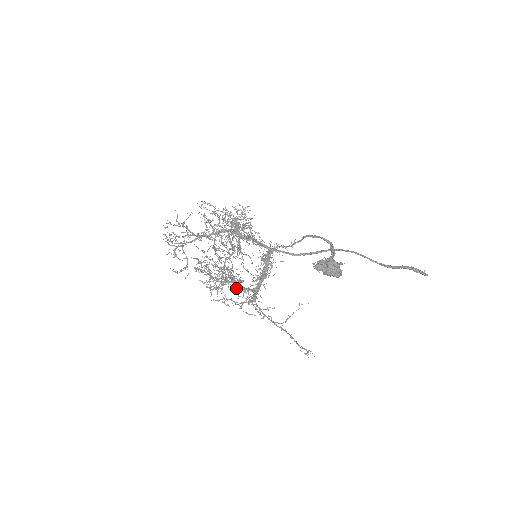
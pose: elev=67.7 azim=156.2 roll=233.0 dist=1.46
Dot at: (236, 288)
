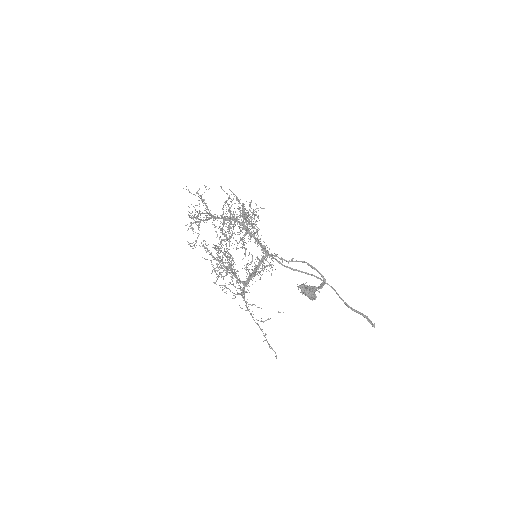
Dot at: occluded
